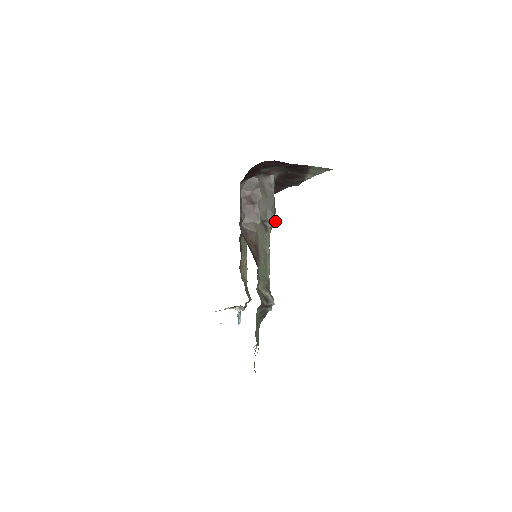
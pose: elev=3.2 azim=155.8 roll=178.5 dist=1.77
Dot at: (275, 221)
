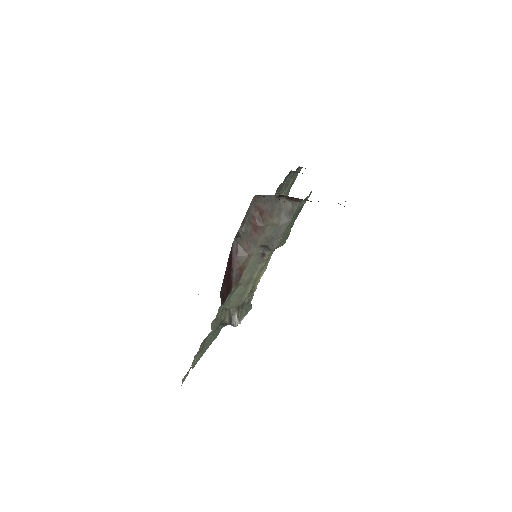
Dot at: (281, 245)
